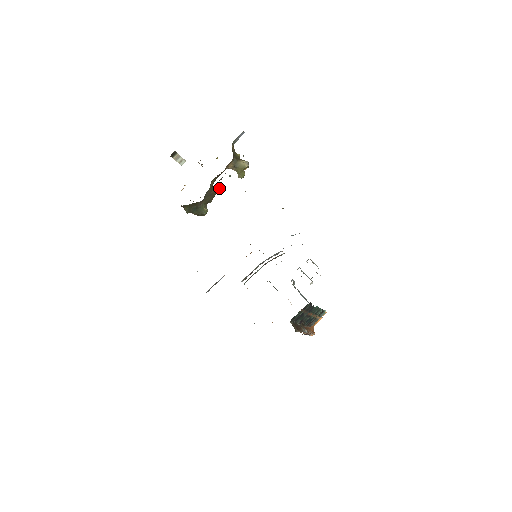
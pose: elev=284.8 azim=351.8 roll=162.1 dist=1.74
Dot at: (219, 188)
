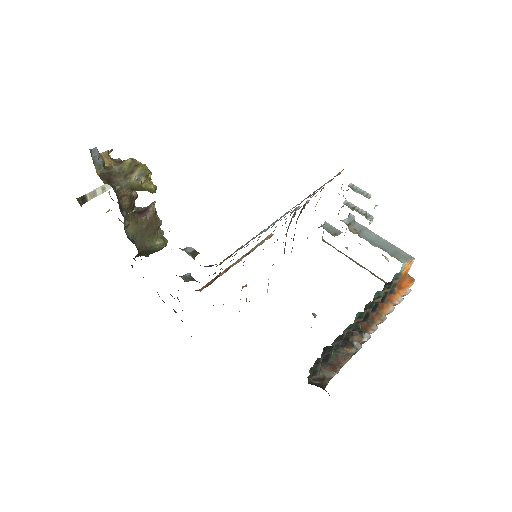
Dot at: (153, 206)
